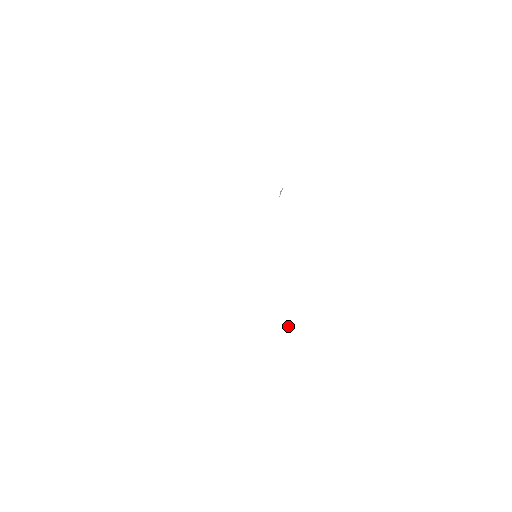
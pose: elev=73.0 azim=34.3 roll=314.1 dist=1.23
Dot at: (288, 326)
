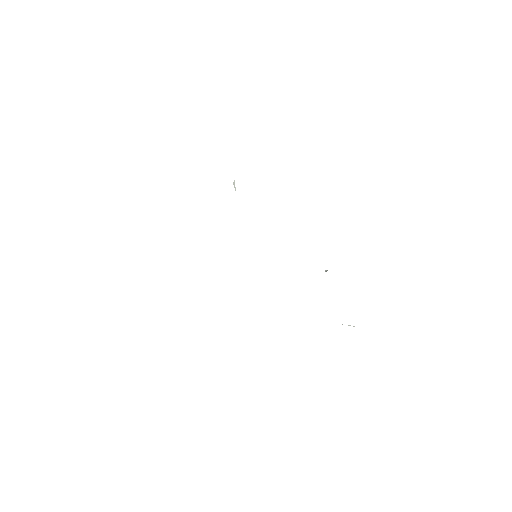
Dot at: occluded
